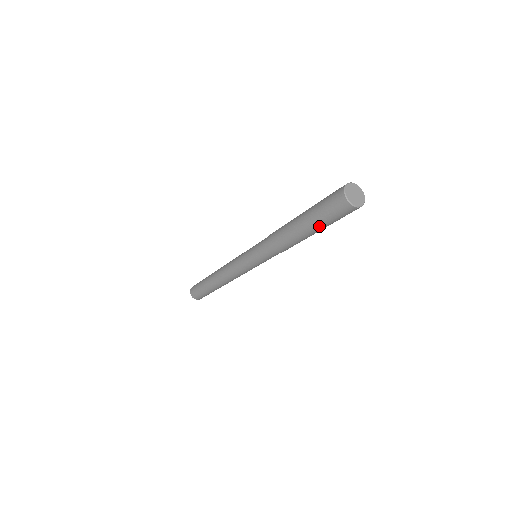
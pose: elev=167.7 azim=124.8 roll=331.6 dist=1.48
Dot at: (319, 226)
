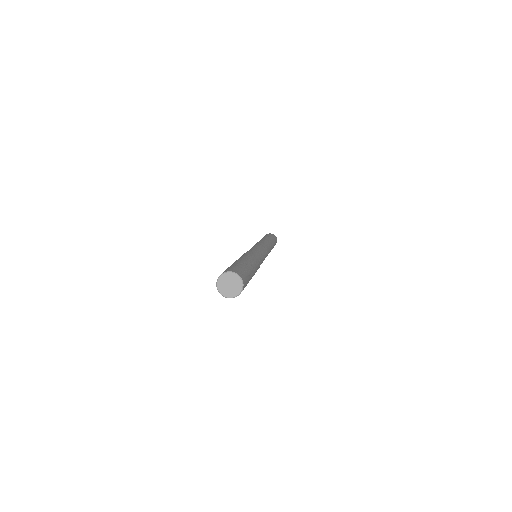
Dot at: occluded
